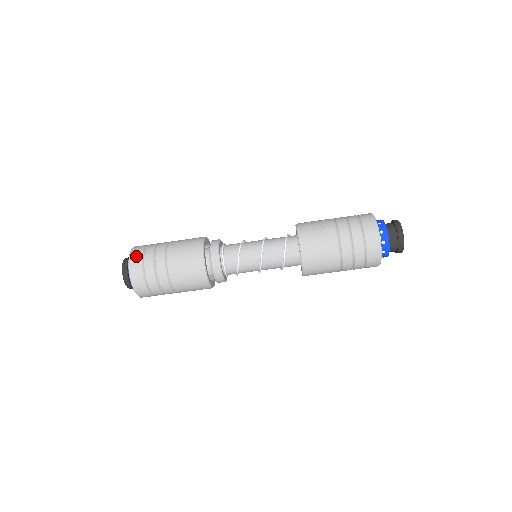
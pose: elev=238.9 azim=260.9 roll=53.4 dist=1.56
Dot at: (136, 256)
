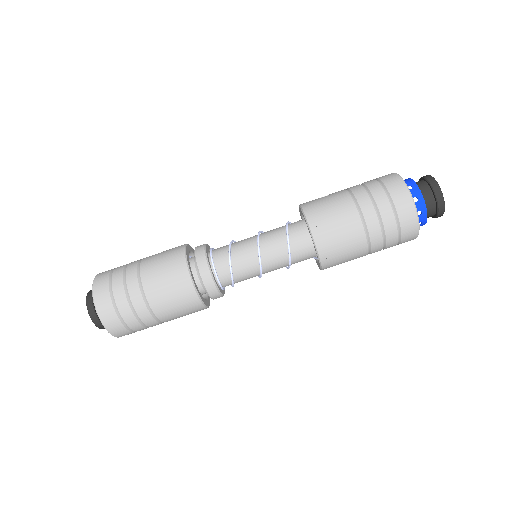
Dot at: occluded
